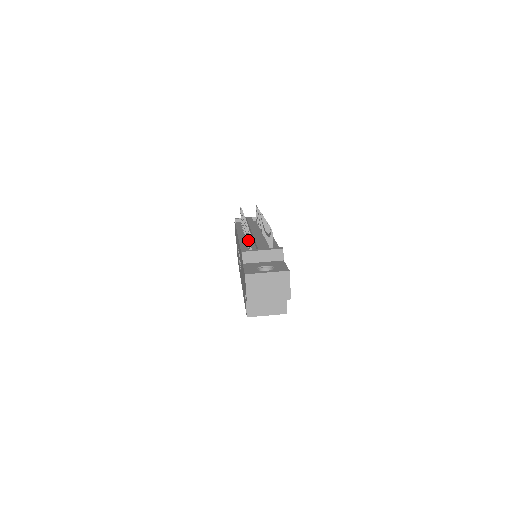
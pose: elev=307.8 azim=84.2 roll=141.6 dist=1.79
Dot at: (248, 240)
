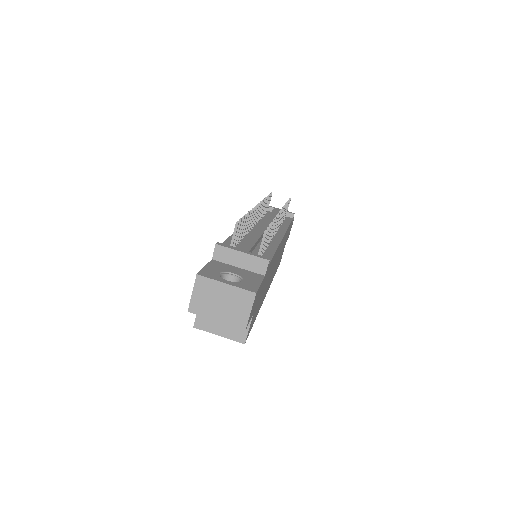
Dot at: occluded
